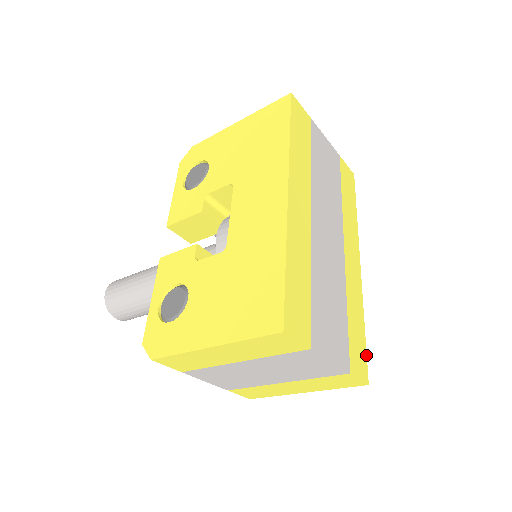
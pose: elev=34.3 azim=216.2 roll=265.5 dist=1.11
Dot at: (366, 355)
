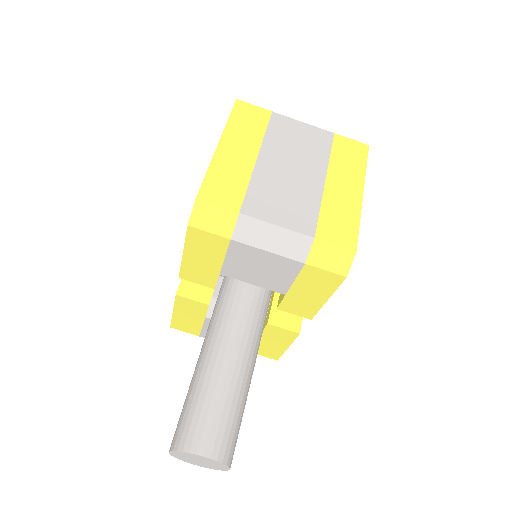
Dot at: occluded
